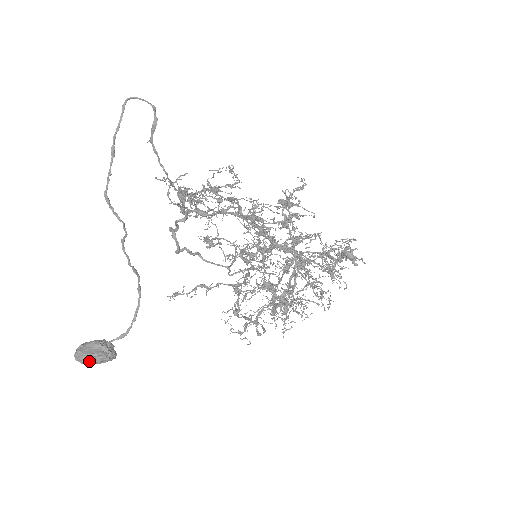
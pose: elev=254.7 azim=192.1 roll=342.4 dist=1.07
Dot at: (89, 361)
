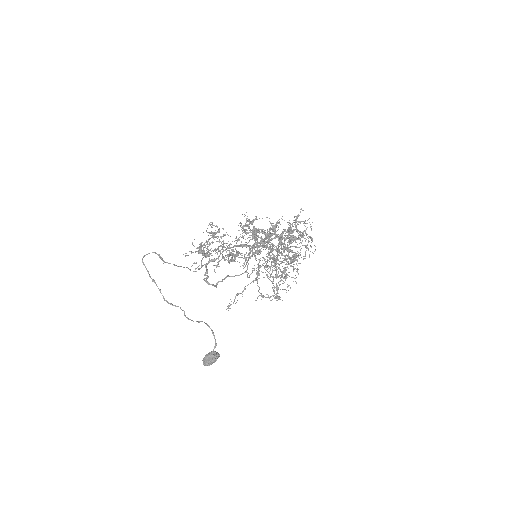
Dot at: (210, 364)
